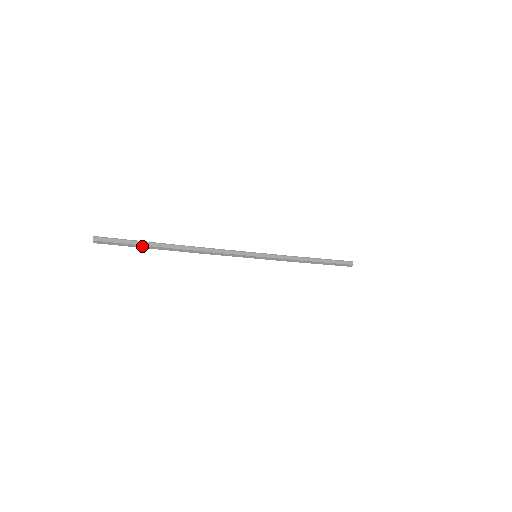
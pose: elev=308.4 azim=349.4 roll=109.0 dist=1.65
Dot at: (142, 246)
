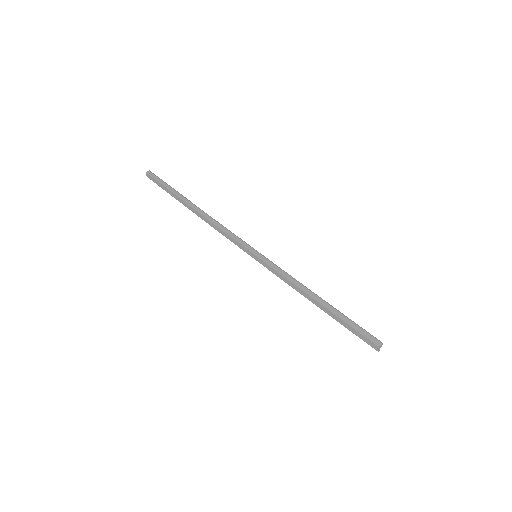
Dot at: (171, 193)
